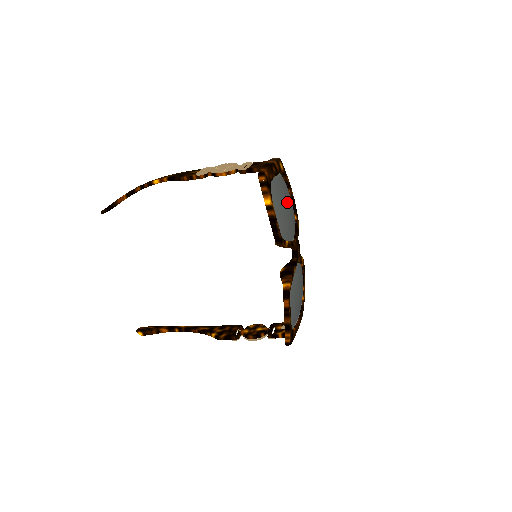
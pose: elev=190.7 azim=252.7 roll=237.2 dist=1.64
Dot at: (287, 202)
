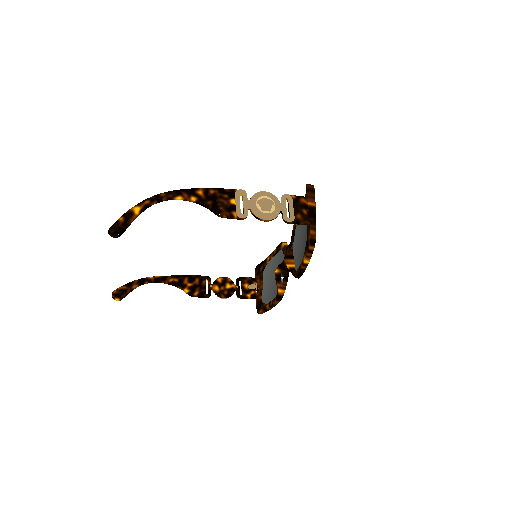
Dot at: occluded
